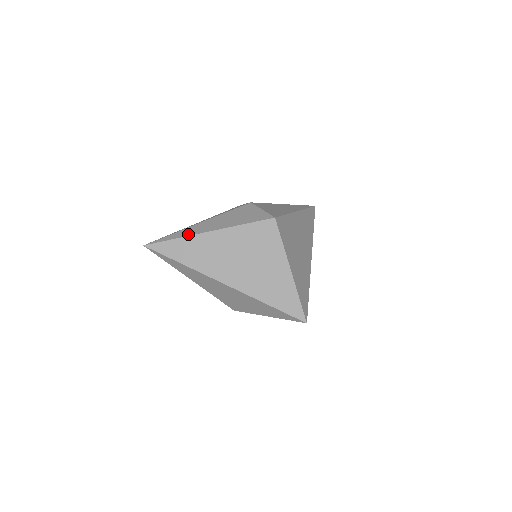
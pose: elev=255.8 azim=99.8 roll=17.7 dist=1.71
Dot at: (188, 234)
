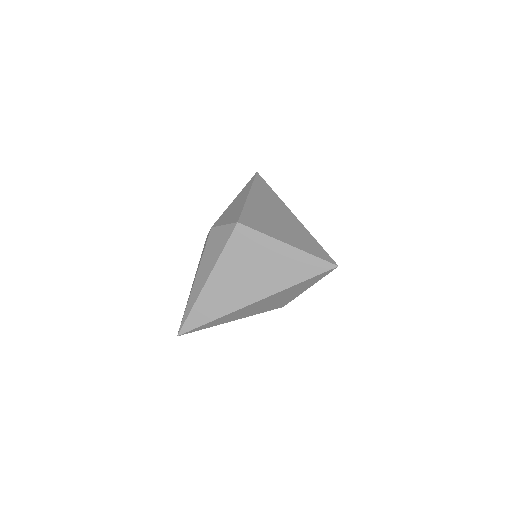
Dot at: (196, 297)
